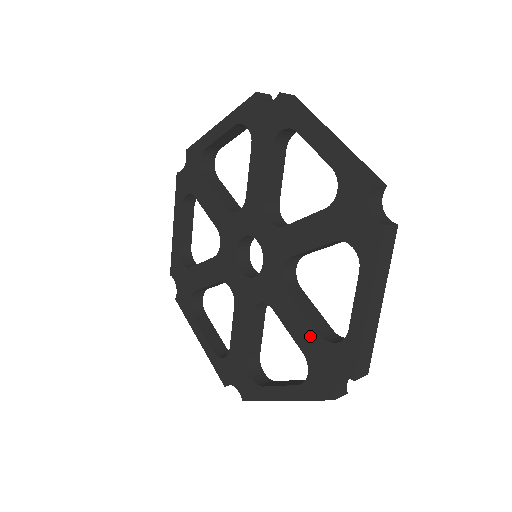
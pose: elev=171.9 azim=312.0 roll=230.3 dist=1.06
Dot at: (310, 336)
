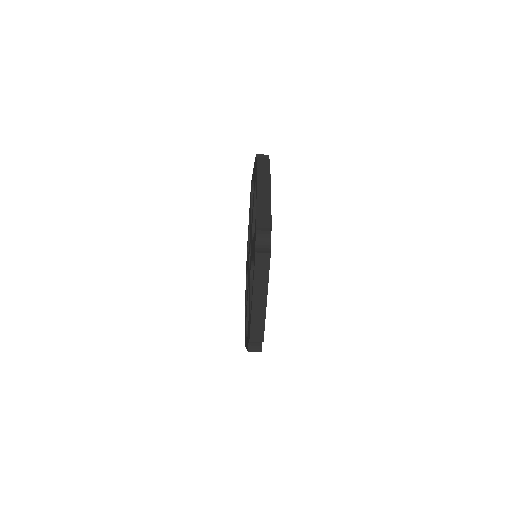
Dot at: (249, 311)
